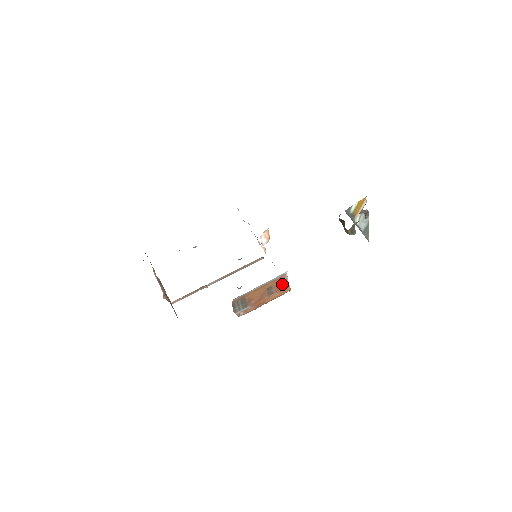
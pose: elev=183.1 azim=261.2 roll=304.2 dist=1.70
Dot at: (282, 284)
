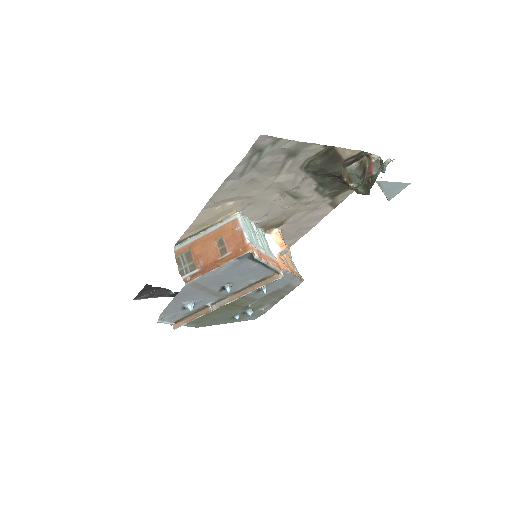
Dot at: (237, 237)
